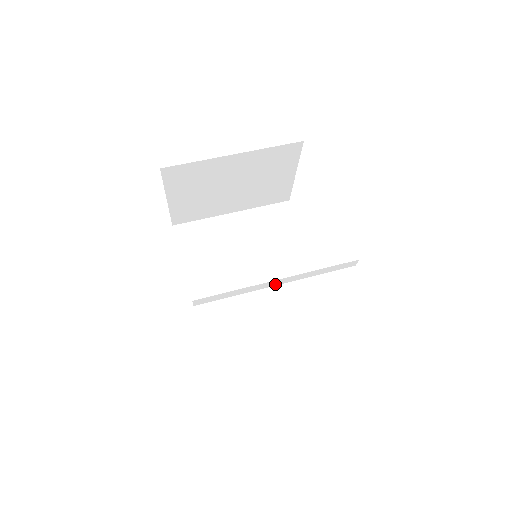
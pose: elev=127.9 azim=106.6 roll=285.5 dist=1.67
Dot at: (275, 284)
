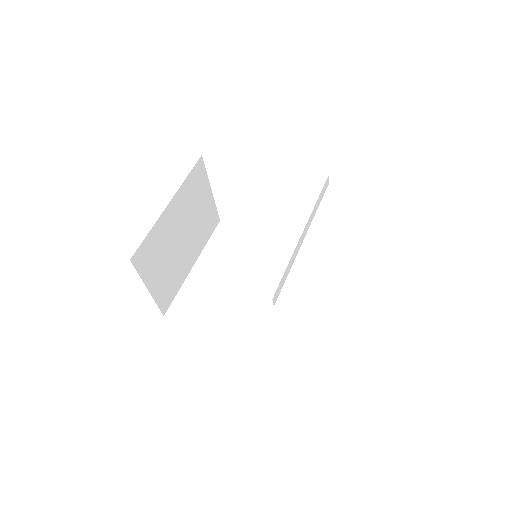
Dot at: (303, 239)
